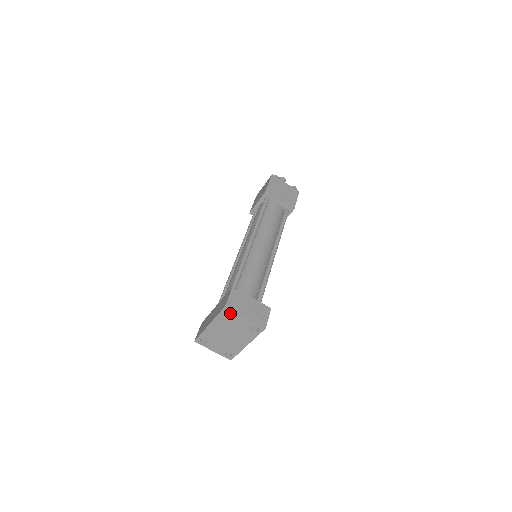
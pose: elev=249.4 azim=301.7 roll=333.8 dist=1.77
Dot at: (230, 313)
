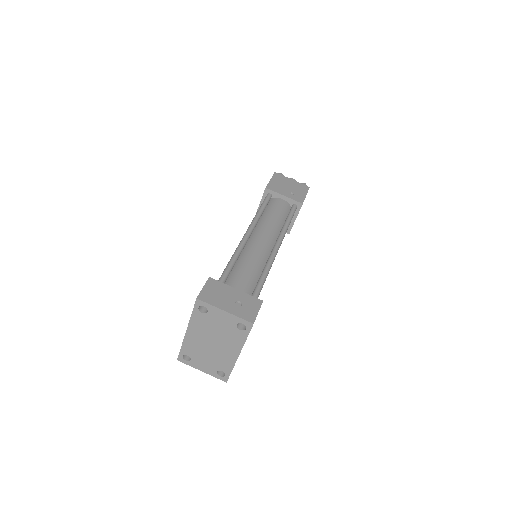
Dot at: (207, 309)
